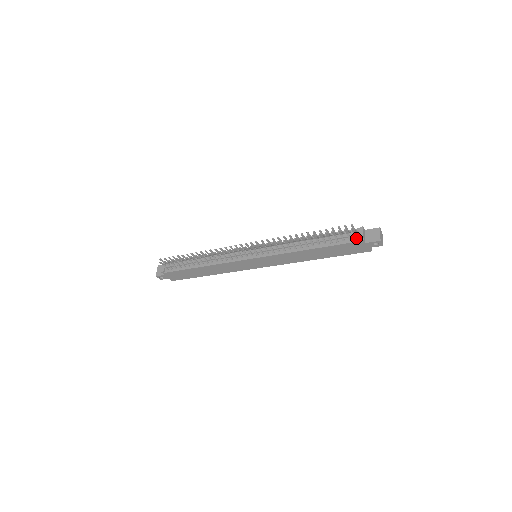
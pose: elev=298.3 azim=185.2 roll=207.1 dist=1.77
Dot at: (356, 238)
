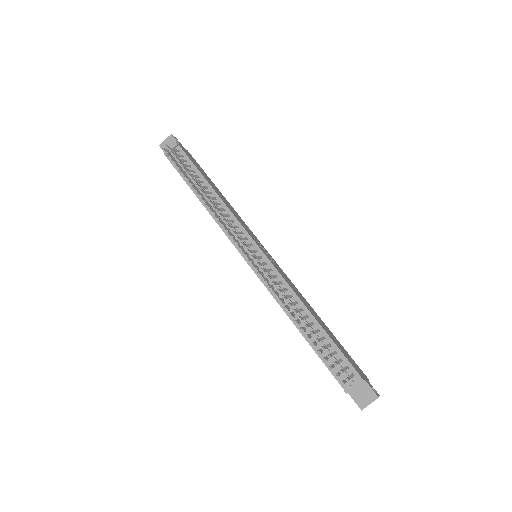
Dot at: occluded
